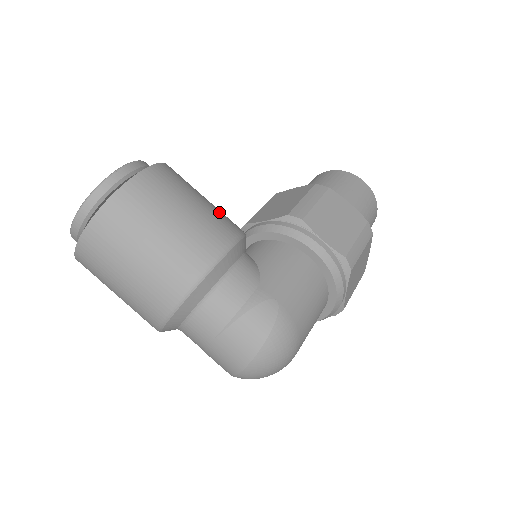
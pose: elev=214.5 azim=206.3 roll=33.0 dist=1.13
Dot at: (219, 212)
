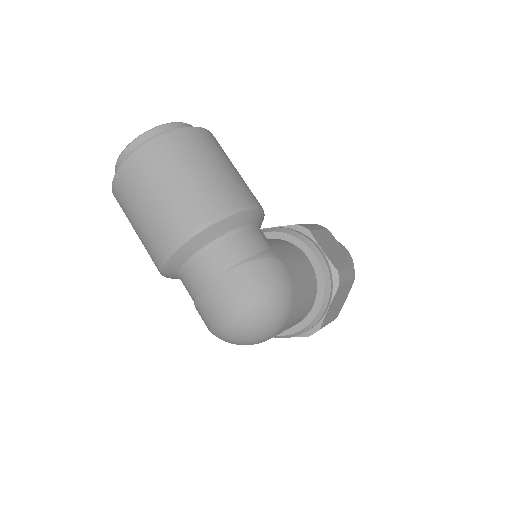
Dot at: occluded
